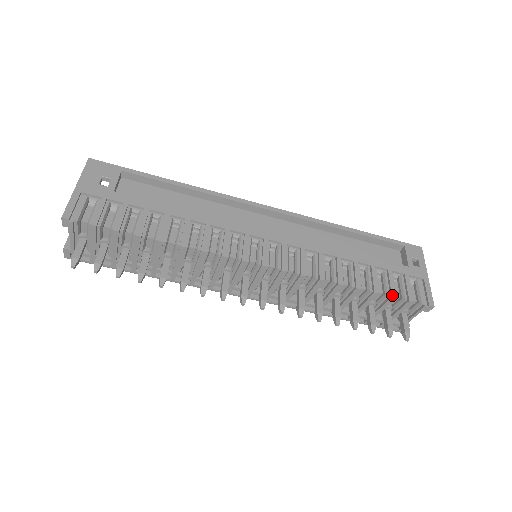
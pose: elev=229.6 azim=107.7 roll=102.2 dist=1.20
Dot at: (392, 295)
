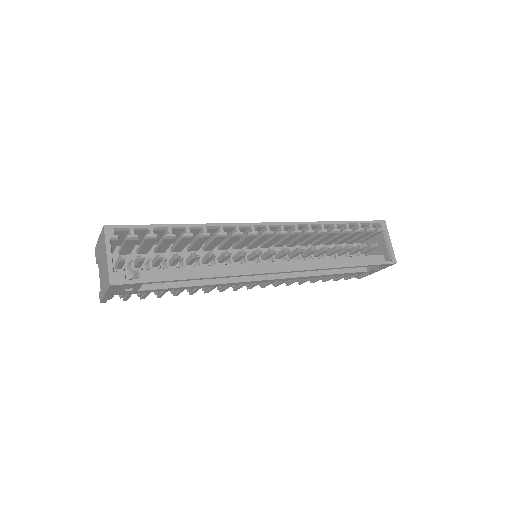
Dot at: occluded
